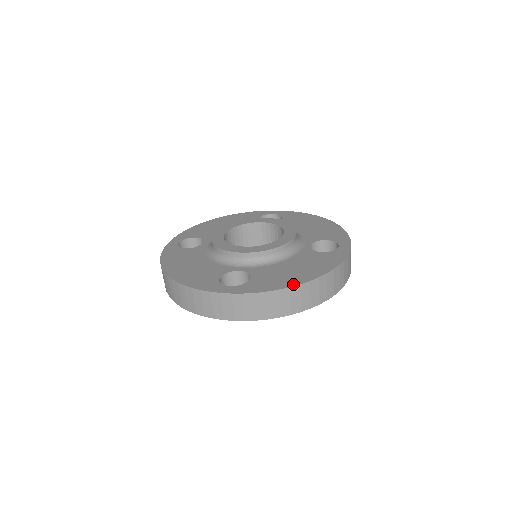
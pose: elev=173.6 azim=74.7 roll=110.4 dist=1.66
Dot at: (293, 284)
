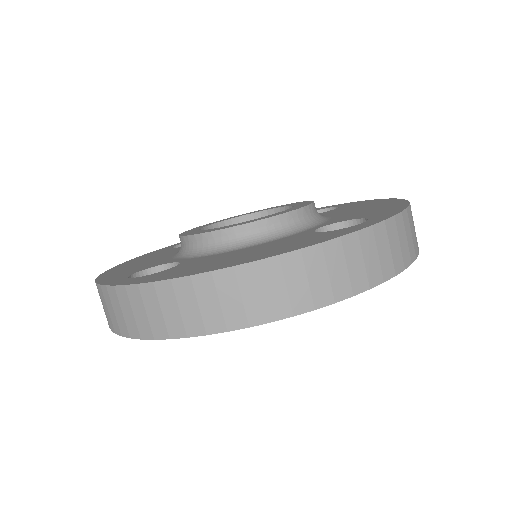
Dot at: (202, 271)
